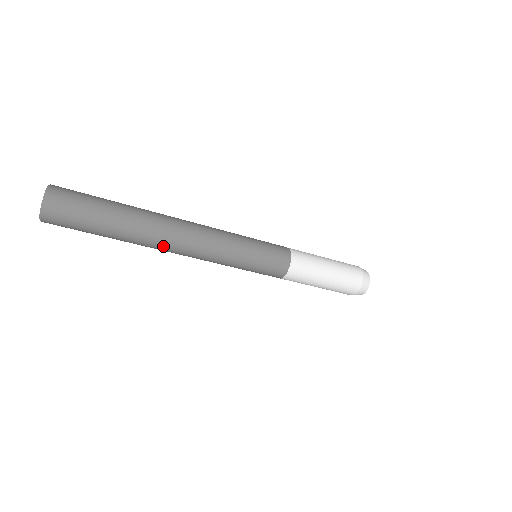
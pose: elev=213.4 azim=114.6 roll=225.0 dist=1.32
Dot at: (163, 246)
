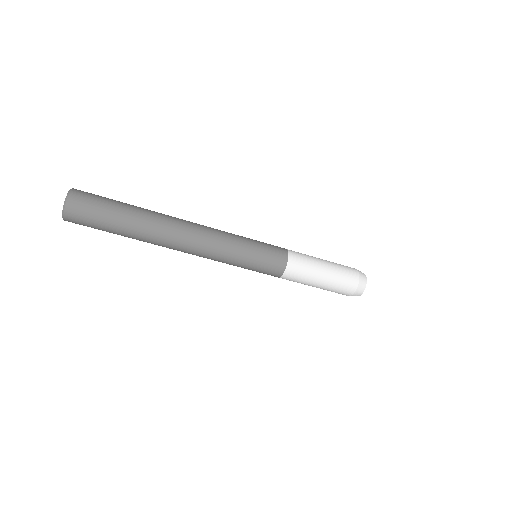
Dot at: (168, 246)
